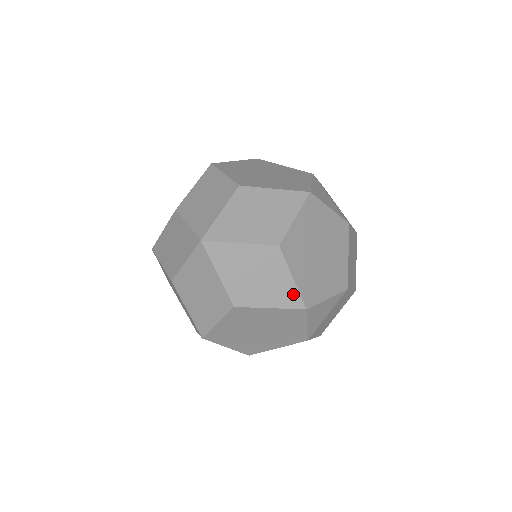
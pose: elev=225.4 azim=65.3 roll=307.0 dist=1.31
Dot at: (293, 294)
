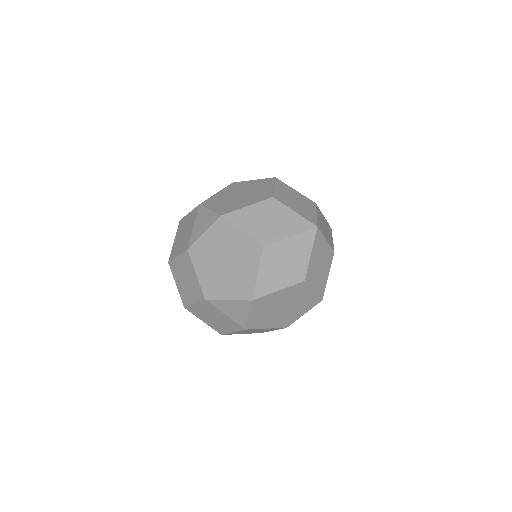
Dot at: (324, 287)
